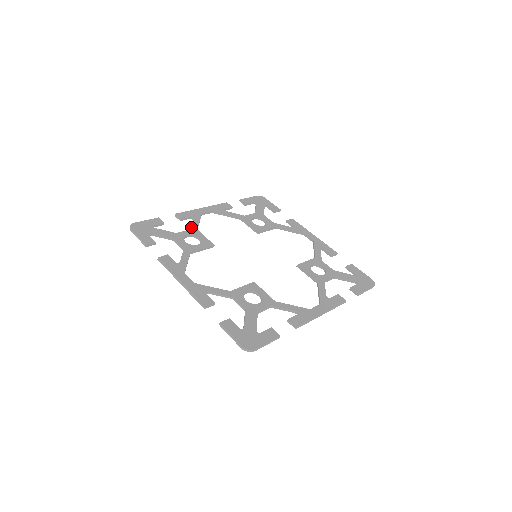
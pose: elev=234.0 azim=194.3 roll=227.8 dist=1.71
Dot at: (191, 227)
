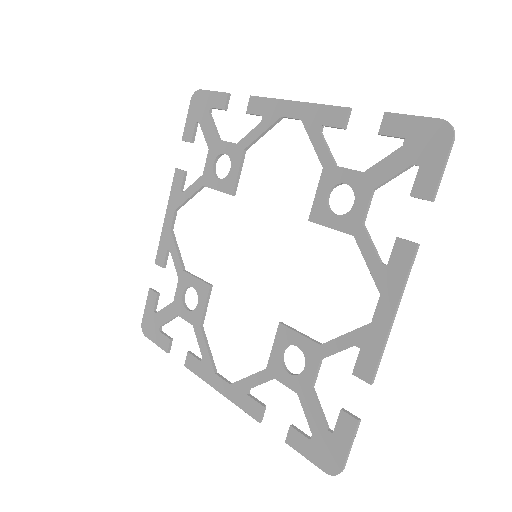
Dot at: (177, 273)
